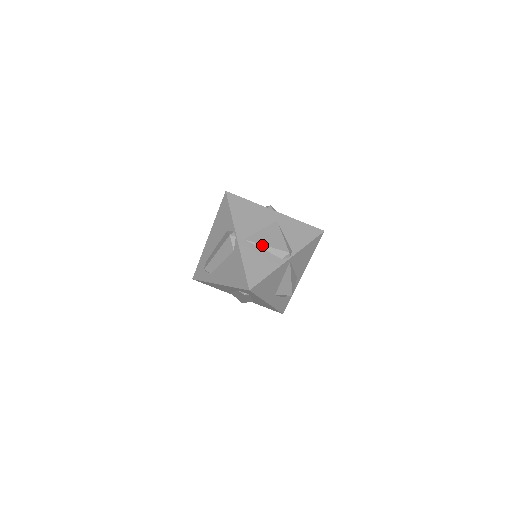
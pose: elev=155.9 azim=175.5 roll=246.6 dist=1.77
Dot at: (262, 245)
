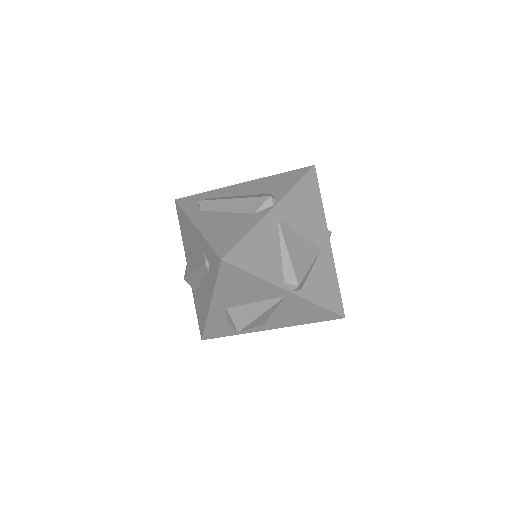
Dot at: (285, 245)
